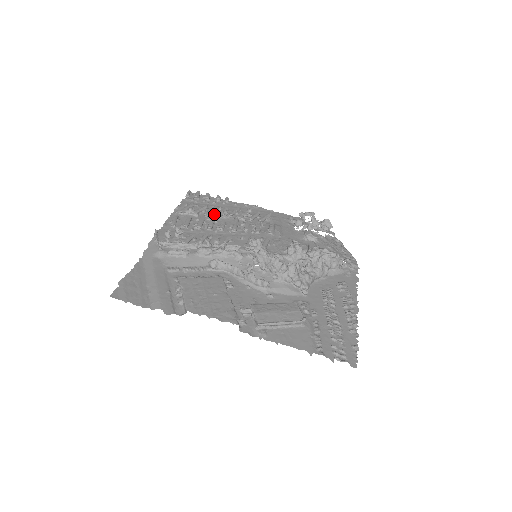
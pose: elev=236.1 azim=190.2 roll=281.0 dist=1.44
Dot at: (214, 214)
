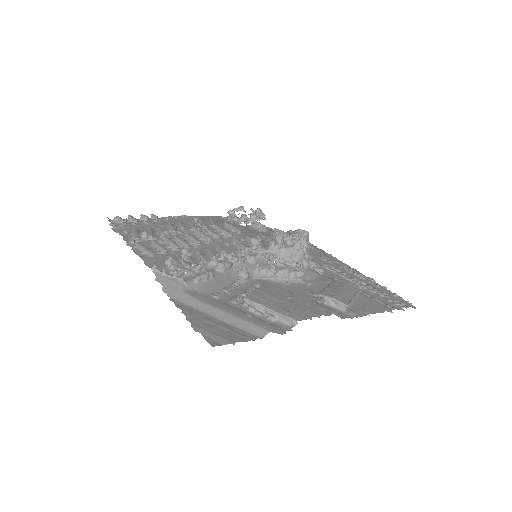
Dot at: occluded
